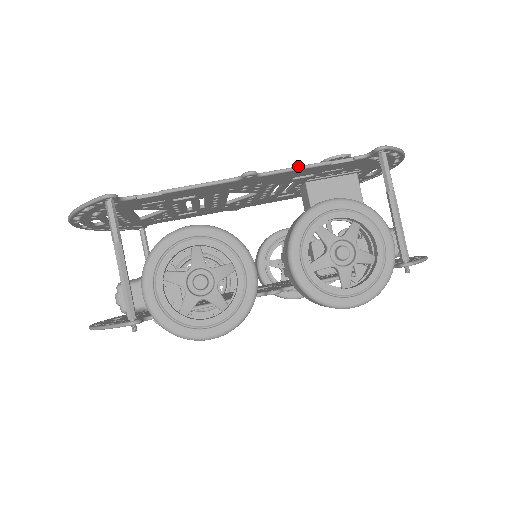
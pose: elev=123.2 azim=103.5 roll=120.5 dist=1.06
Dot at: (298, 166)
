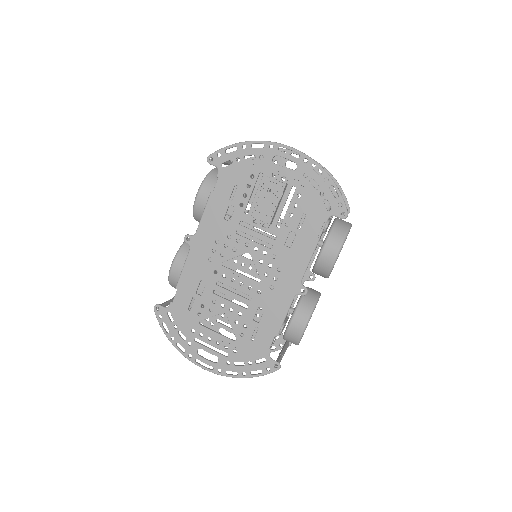
Dot at: occluded
